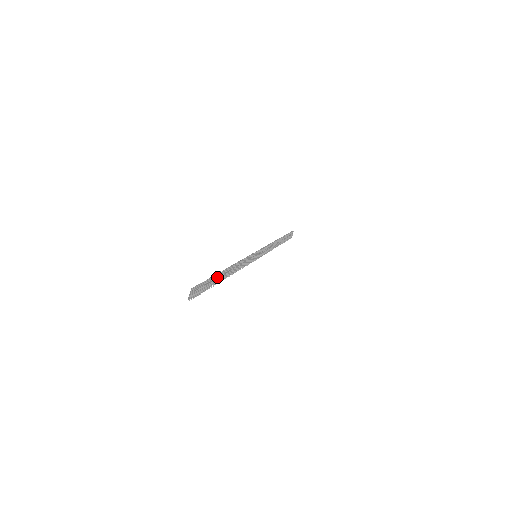
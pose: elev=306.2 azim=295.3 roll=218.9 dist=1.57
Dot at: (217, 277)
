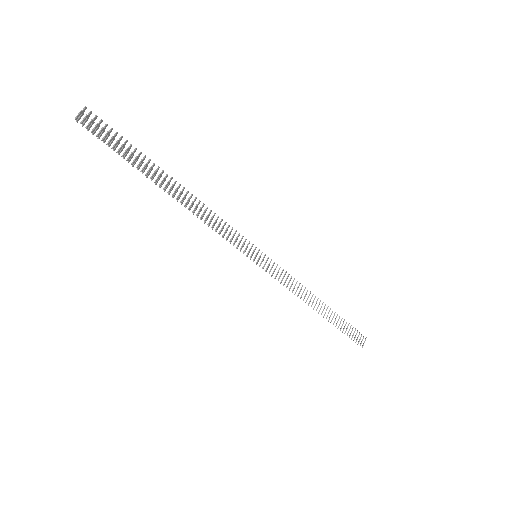
Dot at: (150, 168)
